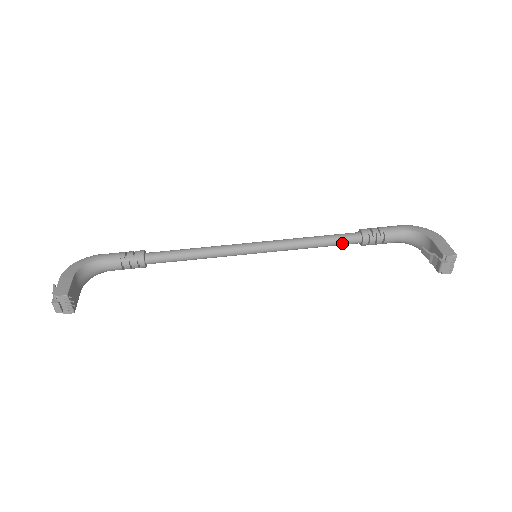
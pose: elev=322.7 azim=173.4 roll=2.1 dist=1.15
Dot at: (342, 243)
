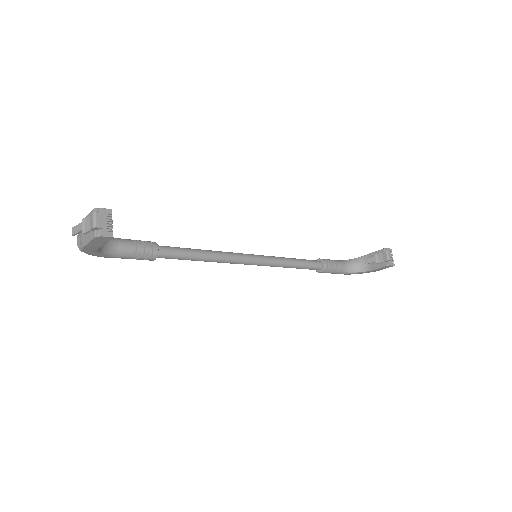
Dot at: (310, 264)
